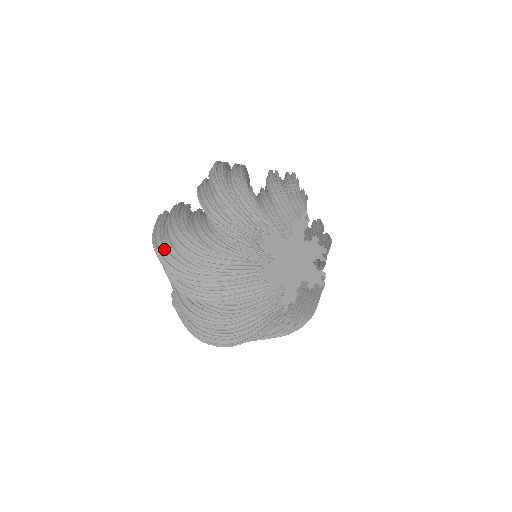
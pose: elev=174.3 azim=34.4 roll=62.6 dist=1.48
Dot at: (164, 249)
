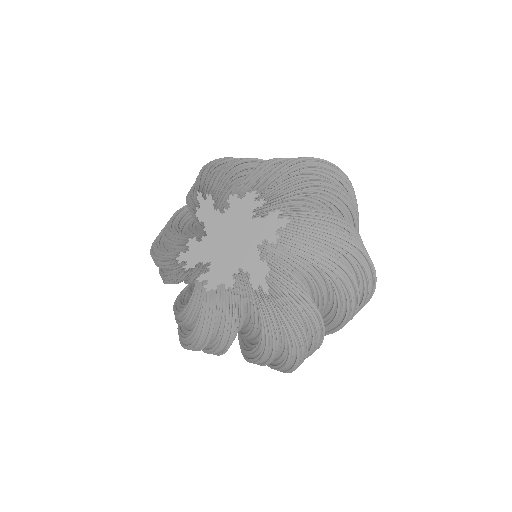
Dot at: (180, 336)
